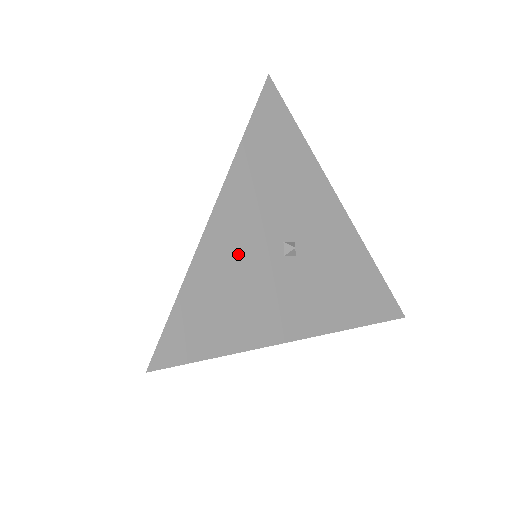
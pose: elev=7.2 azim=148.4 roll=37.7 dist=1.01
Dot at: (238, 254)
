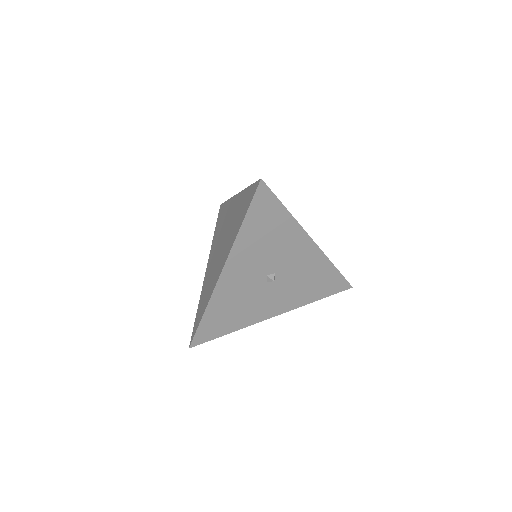
Dot at: (237, 290)
